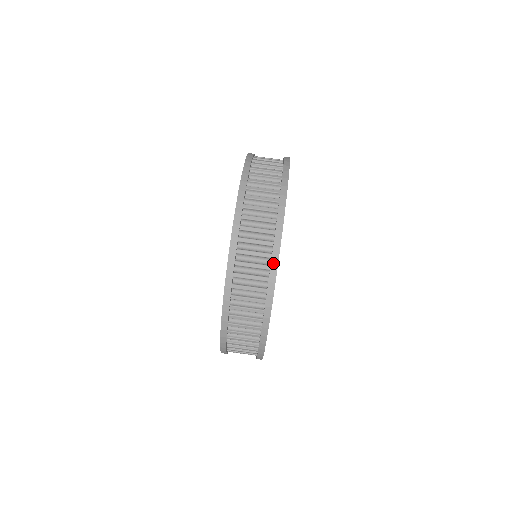
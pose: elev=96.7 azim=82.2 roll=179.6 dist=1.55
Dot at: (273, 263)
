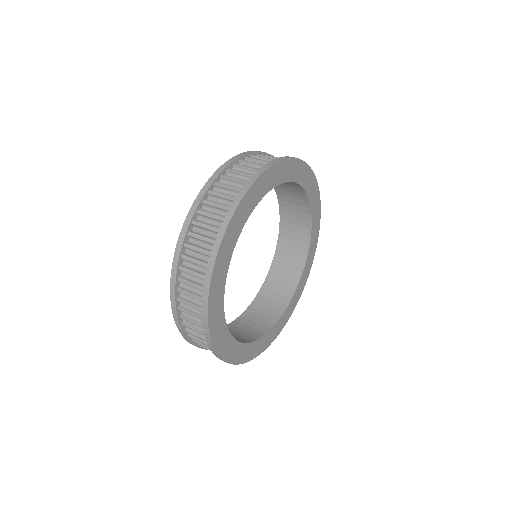
Dot at: (260, 170)
